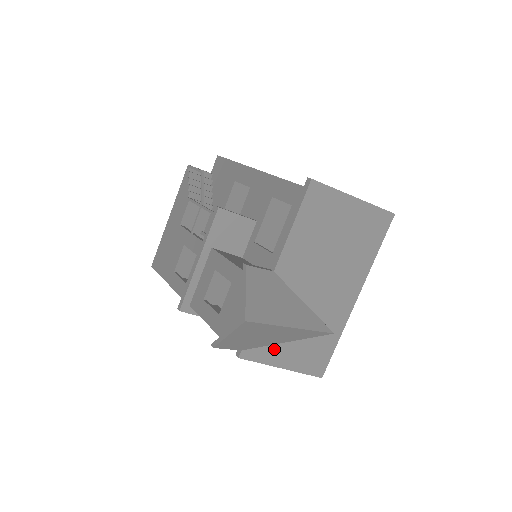
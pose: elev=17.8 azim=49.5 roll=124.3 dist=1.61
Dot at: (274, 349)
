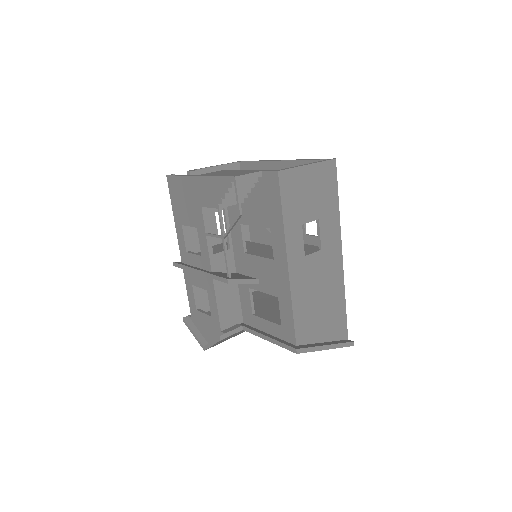
Dot at: occluded
